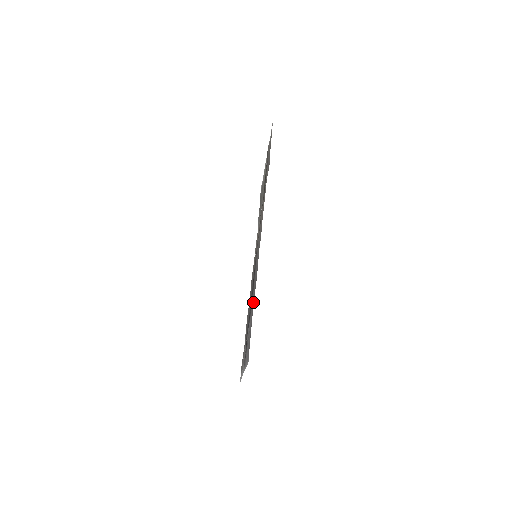
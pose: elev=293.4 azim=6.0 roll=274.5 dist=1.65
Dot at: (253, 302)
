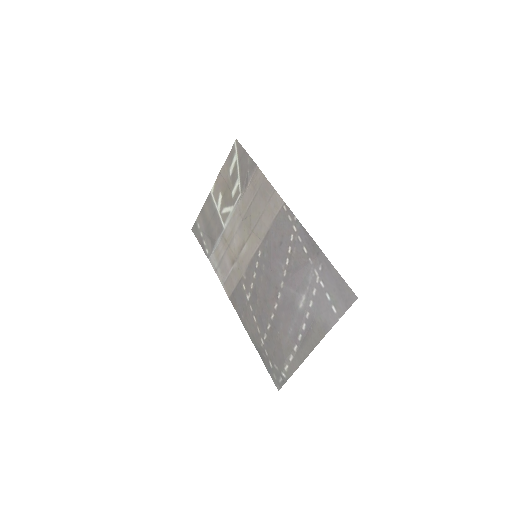
Dot at: (318, 261)
